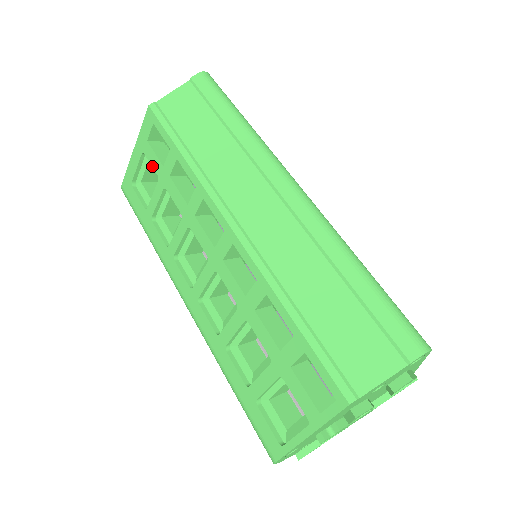
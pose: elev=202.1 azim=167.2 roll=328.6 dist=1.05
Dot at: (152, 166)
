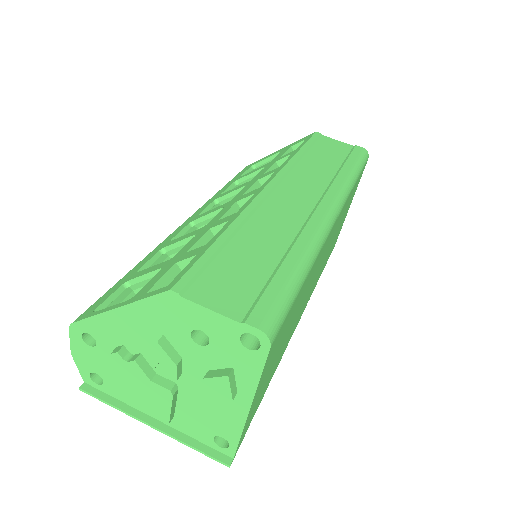
Dot at: (275, 157)
